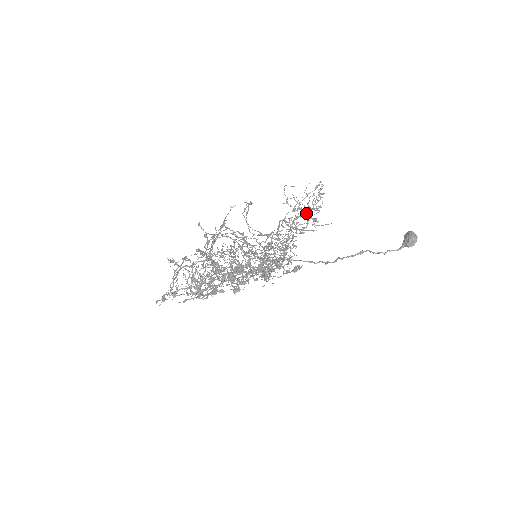
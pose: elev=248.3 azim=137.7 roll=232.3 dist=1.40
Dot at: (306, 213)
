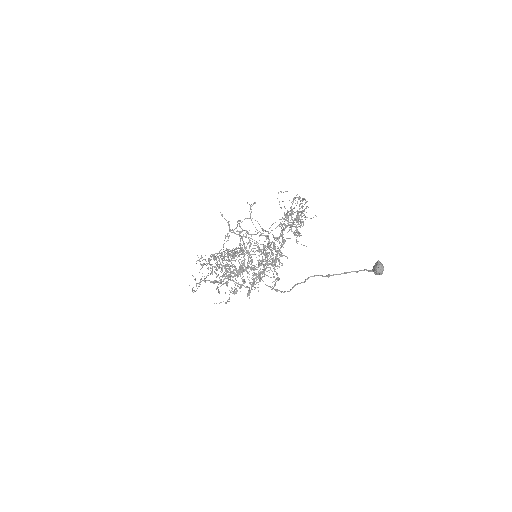
Dot at: (296, 221)
